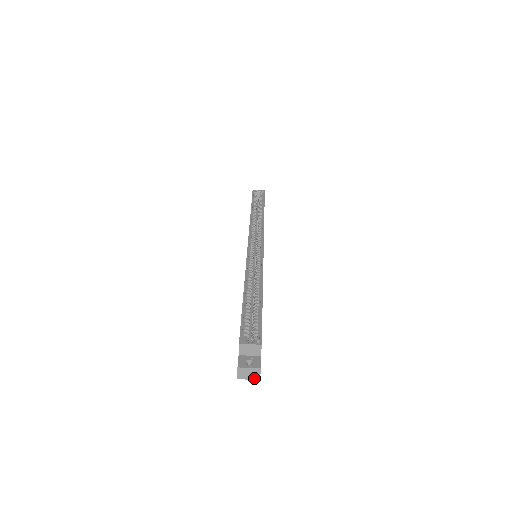
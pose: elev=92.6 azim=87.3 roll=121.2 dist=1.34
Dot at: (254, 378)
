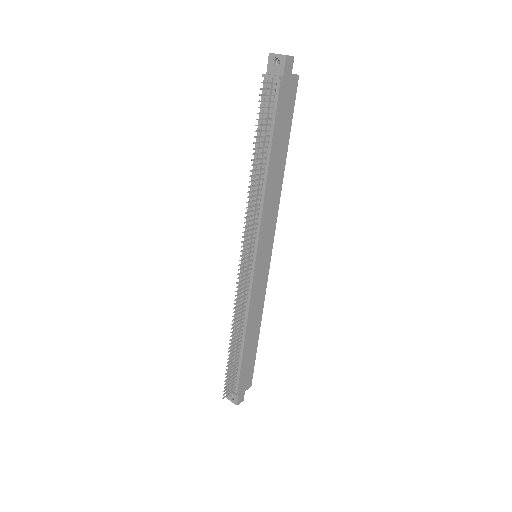
Dot at: (283, 55)
